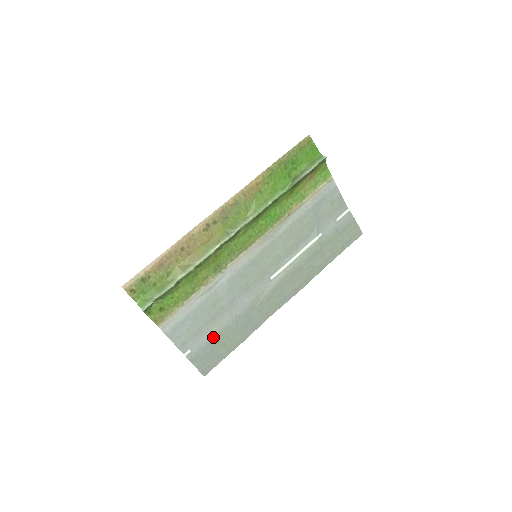
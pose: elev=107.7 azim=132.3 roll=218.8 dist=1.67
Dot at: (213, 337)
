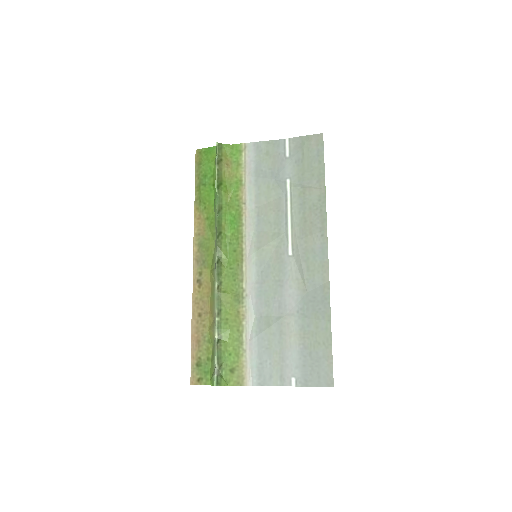
Dot at: (299, 348)
